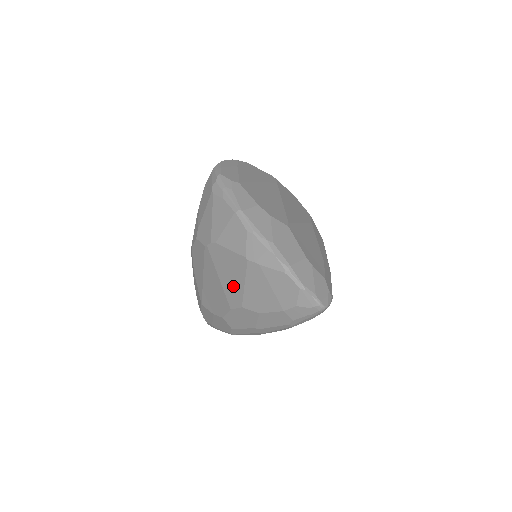
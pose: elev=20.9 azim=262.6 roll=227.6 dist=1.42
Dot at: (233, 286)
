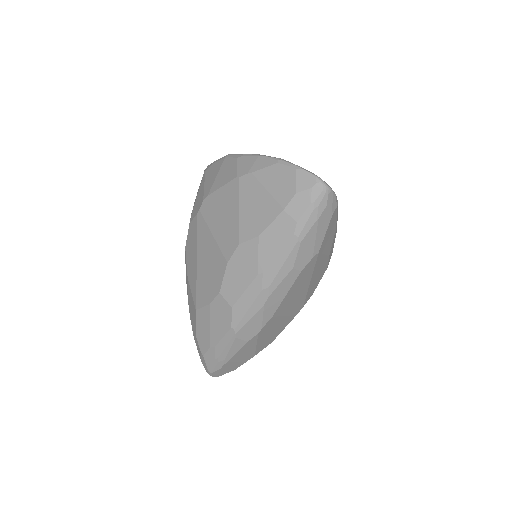
Dot at: (228, 227)
